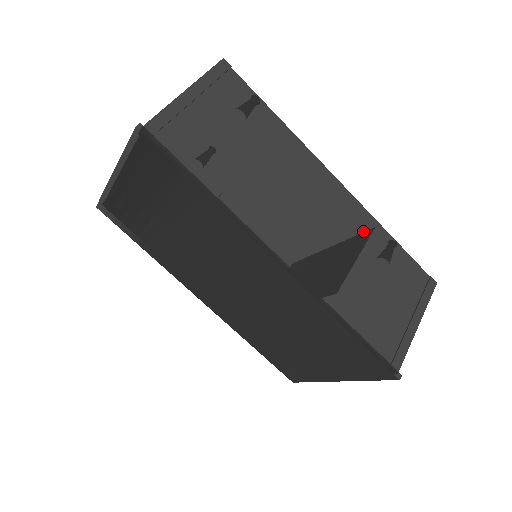
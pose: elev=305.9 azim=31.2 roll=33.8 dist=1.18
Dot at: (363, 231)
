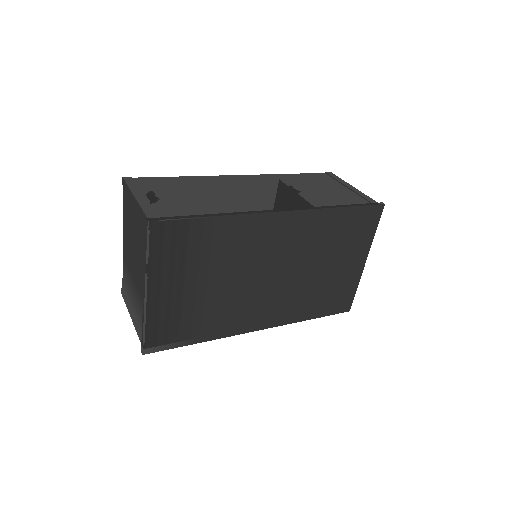
Dot at: (280, 181)
